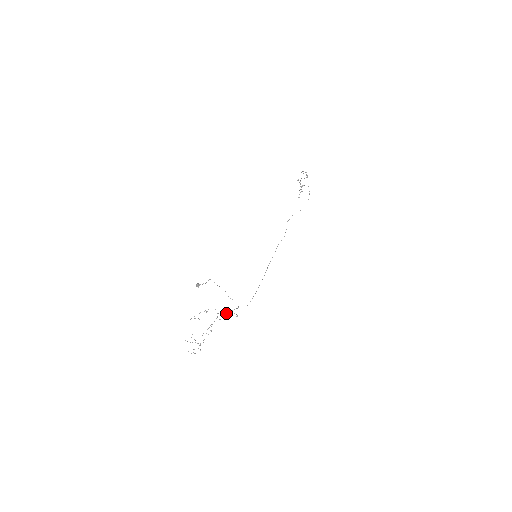
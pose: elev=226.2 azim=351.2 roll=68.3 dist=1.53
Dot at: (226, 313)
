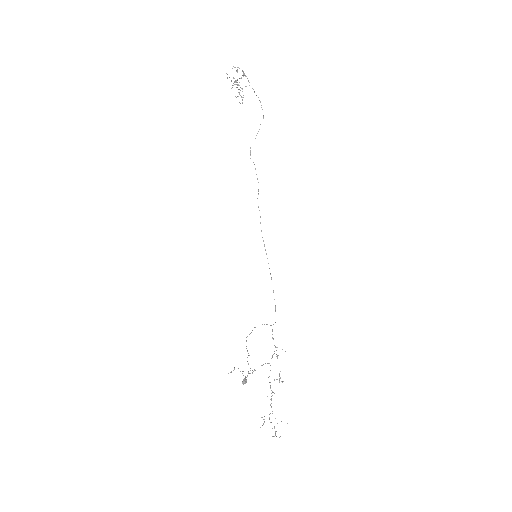
Dot at: (272, 357)
